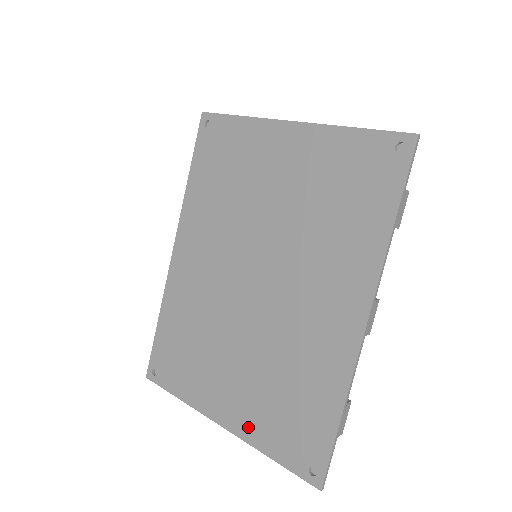
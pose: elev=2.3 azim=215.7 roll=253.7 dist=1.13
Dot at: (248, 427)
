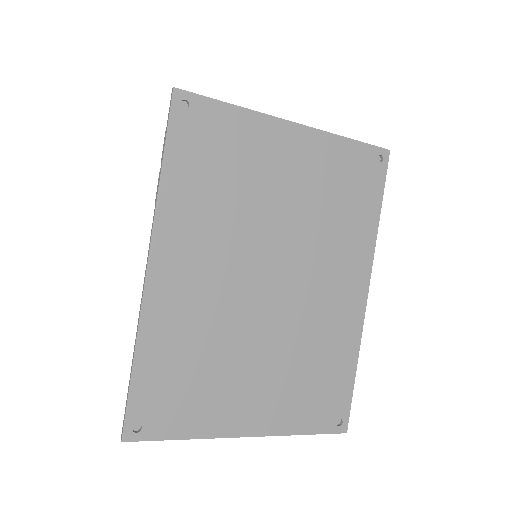
Dot at: (279, 421)
